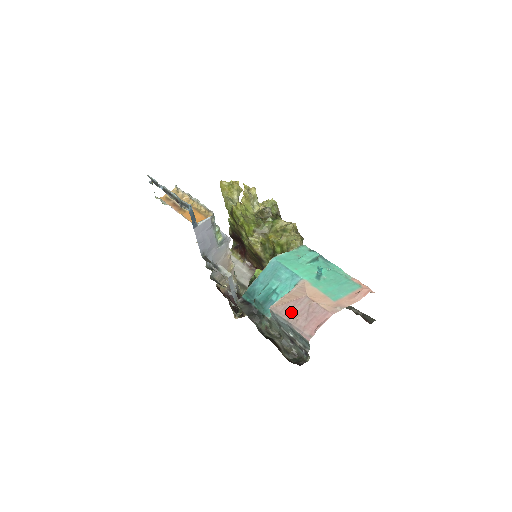
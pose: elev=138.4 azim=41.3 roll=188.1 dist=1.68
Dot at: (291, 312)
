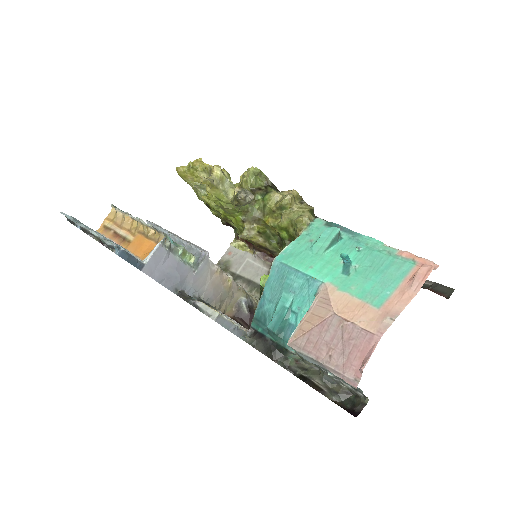
Dot at: (318, 345)
